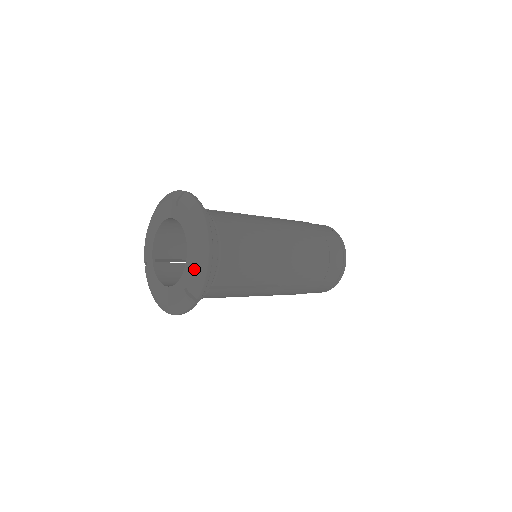
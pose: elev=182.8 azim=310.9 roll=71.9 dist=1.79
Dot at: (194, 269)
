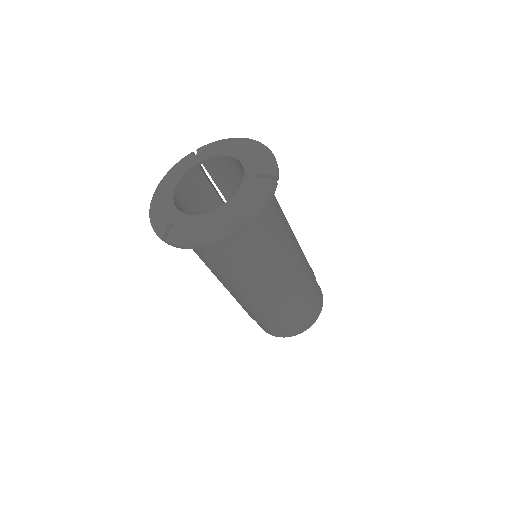
Dot at: (259, 157)
